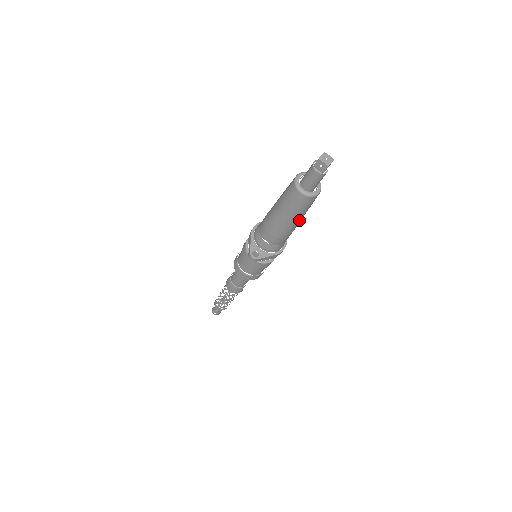
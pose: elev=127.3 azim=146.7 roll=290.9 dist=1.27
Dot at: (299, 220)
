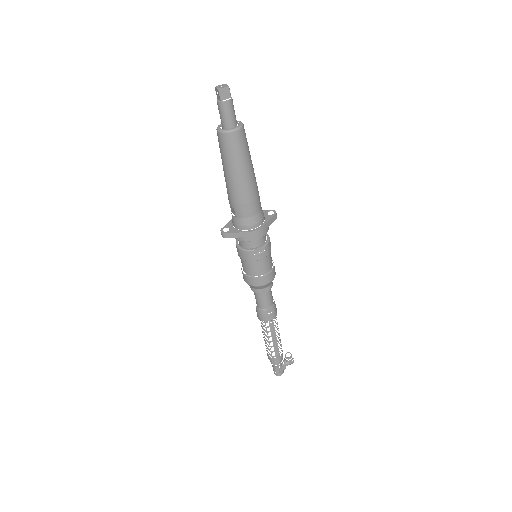
Dot at: (239, 174)
